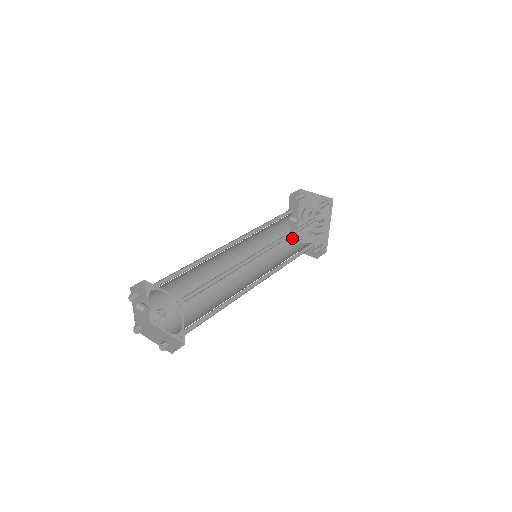
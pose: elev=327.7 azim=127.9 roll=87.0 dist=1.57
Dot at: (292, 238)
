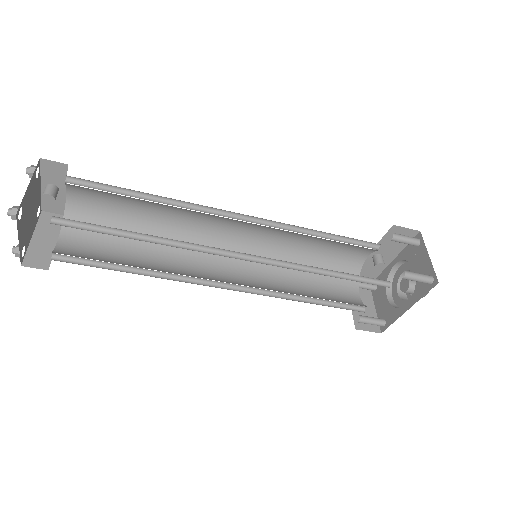
Dot at: occluded
